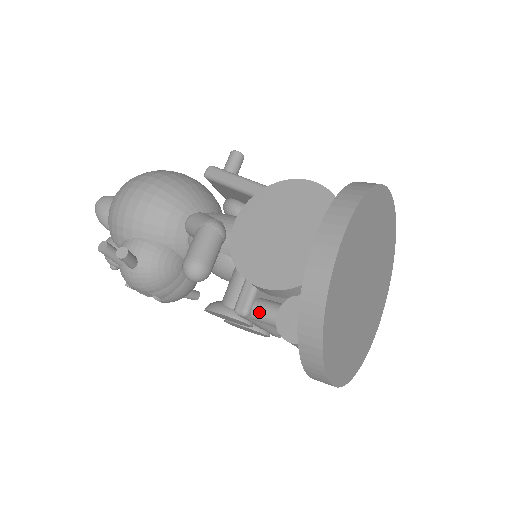
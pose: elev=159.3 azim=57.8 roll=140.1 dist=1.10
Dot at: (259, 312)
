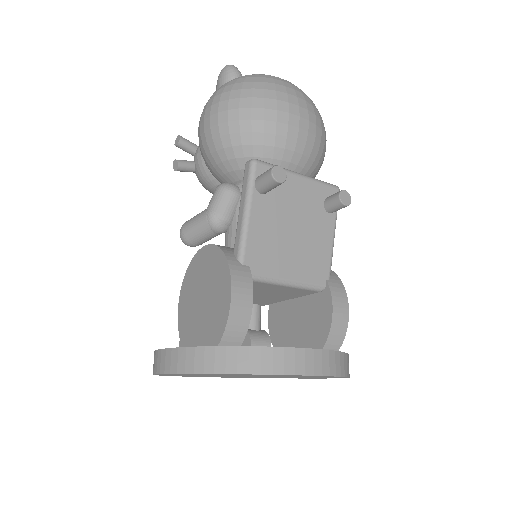
Dot at: occluded
